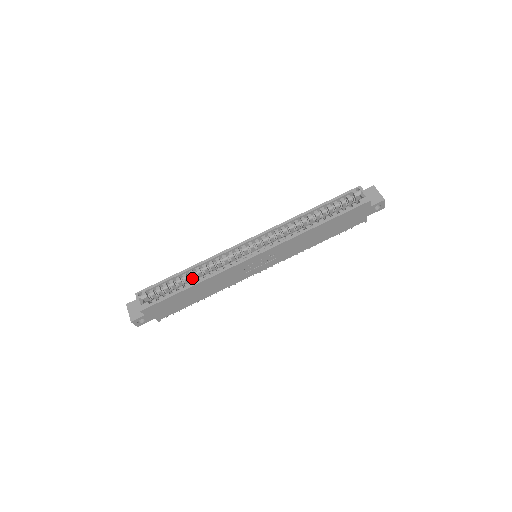
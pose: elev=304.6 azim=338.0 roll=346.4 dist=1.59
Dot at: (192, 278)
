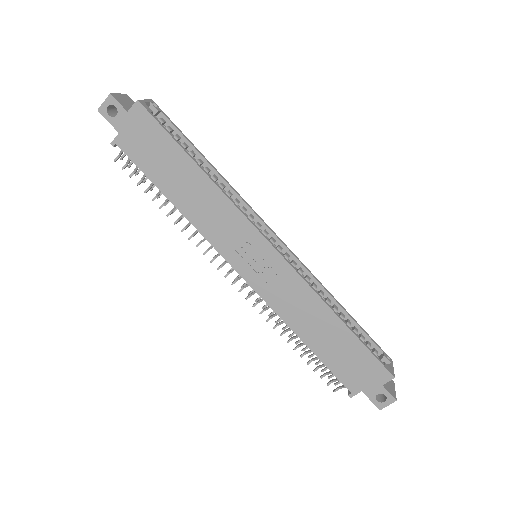
Dot at: occluded
